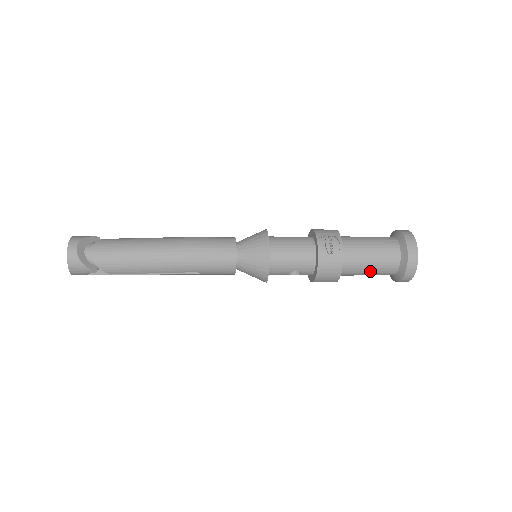
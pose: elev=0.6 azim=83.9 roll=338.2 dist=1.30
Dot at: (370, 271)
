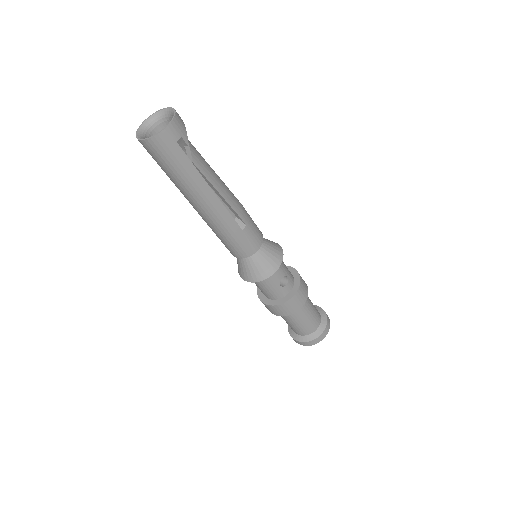
Dot at: (312, 312)
